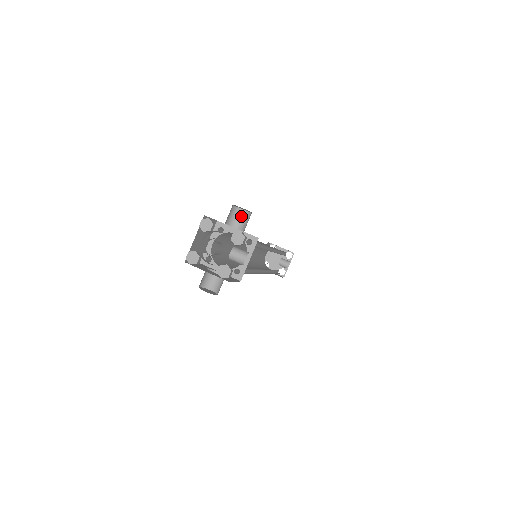
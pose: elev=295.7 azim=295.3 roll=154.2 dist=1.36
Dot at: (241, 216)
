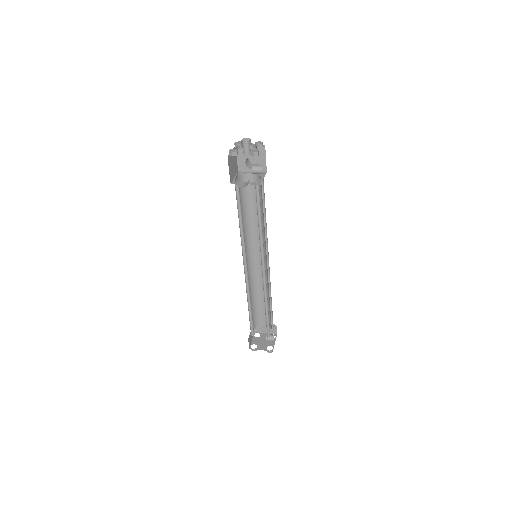
Dot at: occluded
